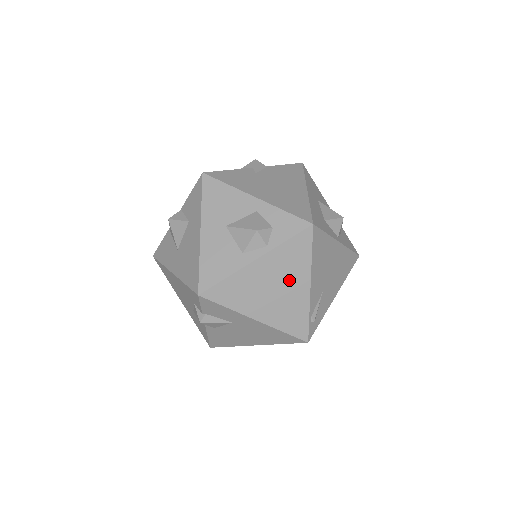
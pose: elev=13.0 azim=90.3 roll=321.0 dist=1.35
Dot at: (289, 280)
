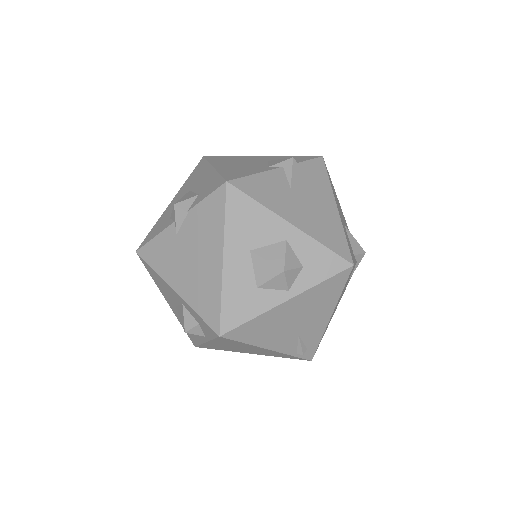
Dot at: (247, 348)
